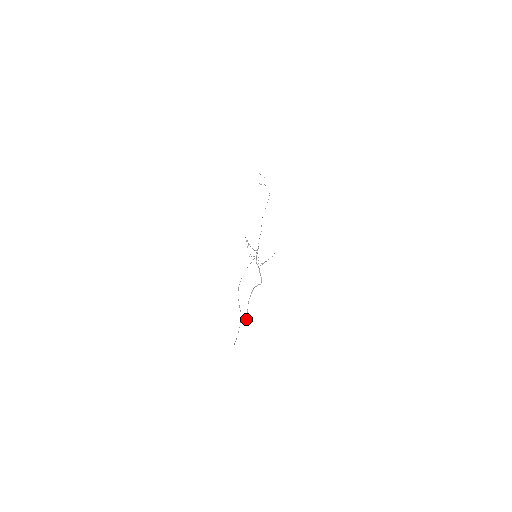
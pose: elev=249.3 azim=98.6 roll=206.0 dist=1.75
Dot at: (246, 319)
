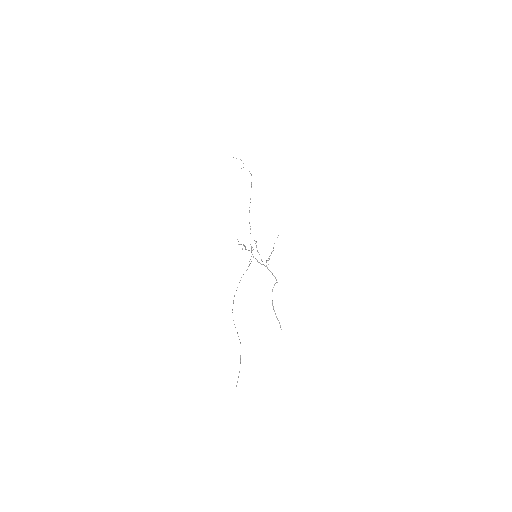
Dot at: (280, 326)
